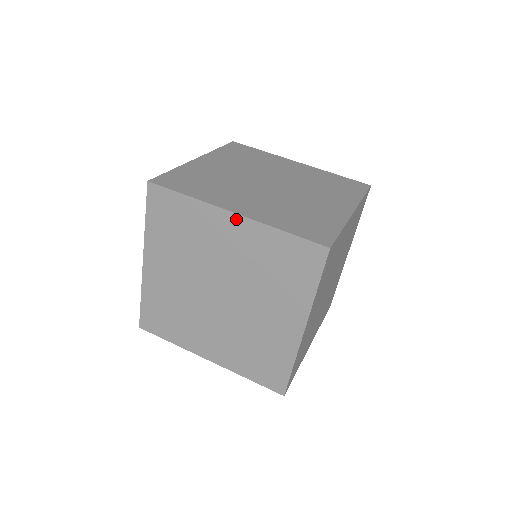
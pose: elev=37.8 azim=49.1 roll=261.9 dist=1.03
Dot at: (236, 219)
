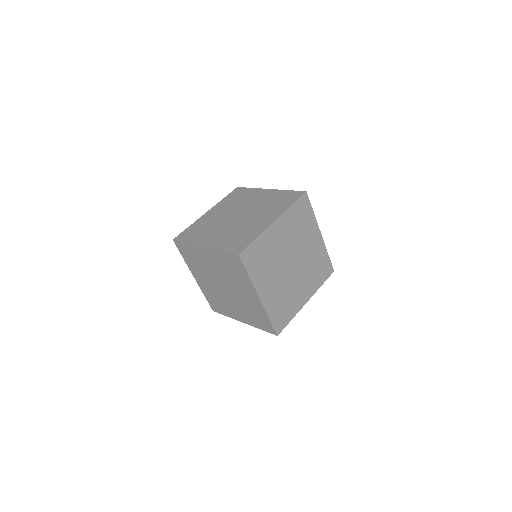
Dot at: (205, 249)
